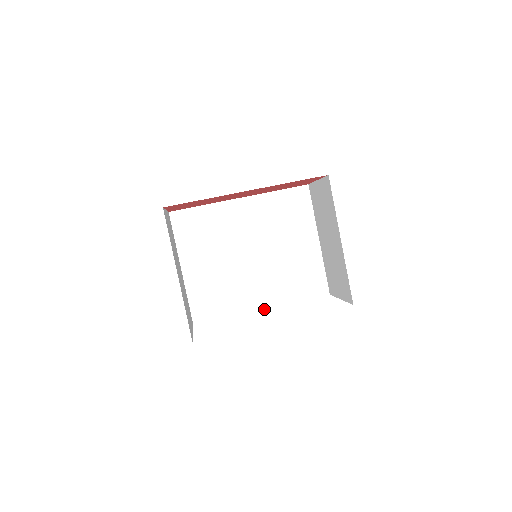
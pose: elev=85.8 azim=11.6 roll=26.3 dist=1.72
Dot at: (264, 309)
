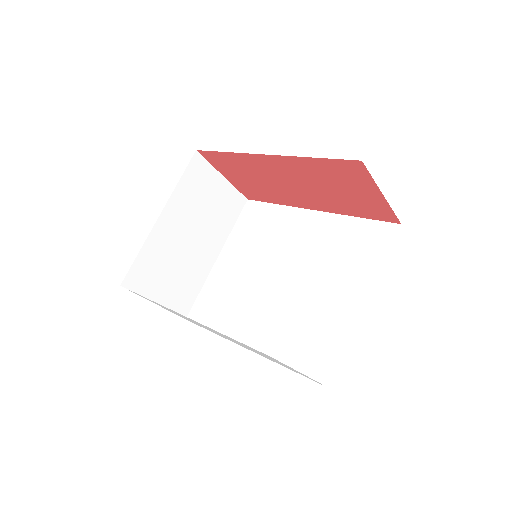
Dot at: occluded
